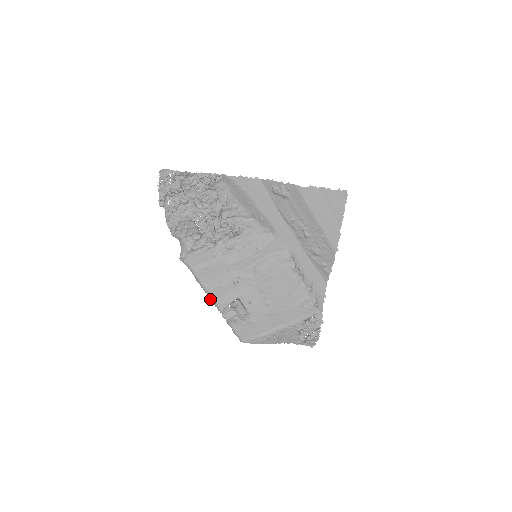
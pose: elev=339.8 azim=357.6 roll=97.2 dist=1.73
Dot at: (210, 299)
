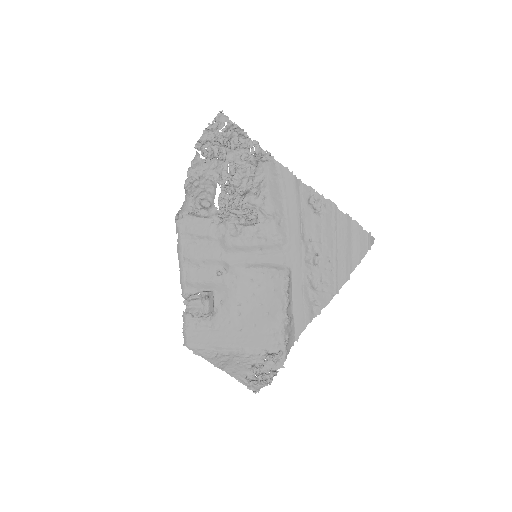
Dot at: (180, 277)
